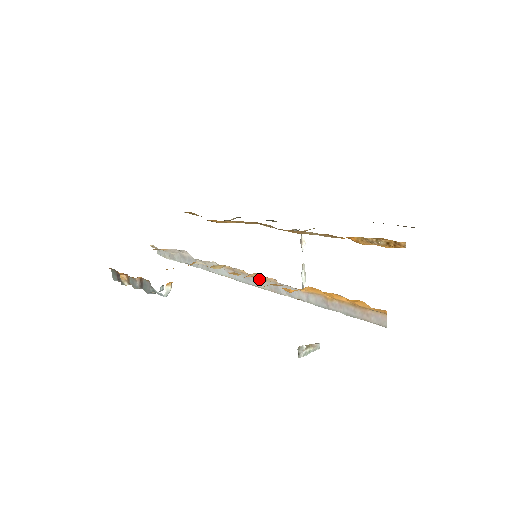
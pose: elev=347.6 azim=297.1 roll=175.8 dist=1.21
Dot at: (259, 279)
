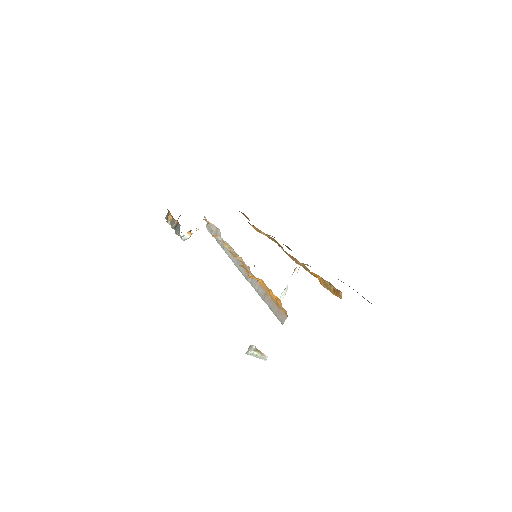
Dot at: occluded
